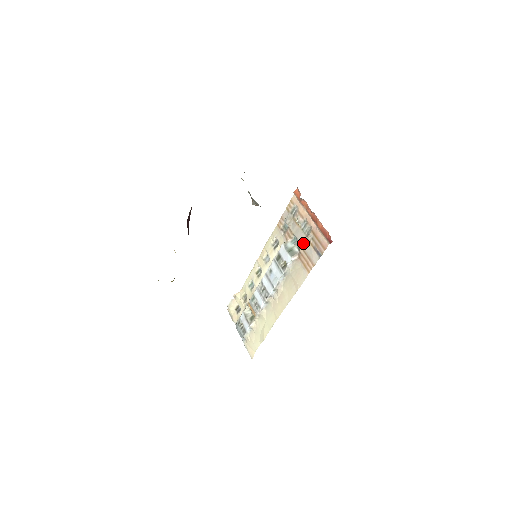
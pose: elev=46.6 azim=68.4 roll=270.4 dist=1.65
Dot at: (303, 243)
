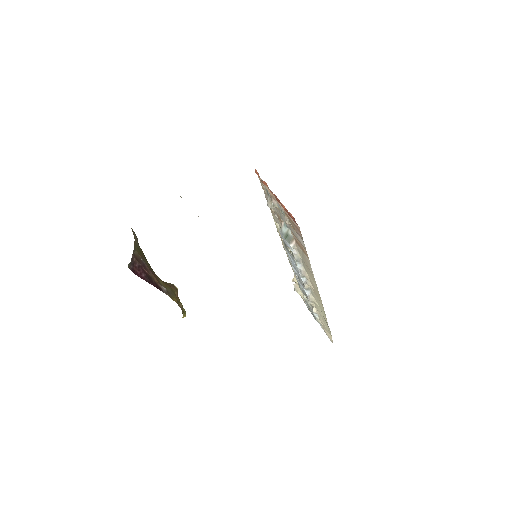
Dot at: (289, 227)
